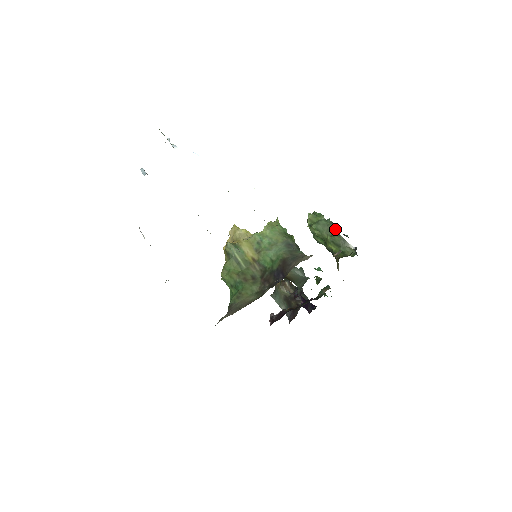
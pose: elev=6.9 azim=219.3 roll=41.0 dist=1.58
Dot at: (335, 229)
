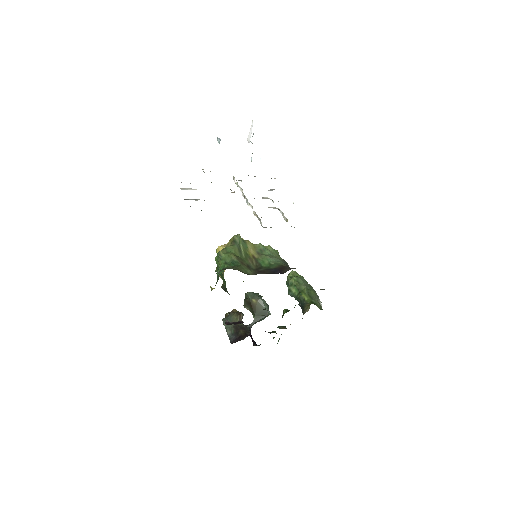
Dot at: (312, 287)
